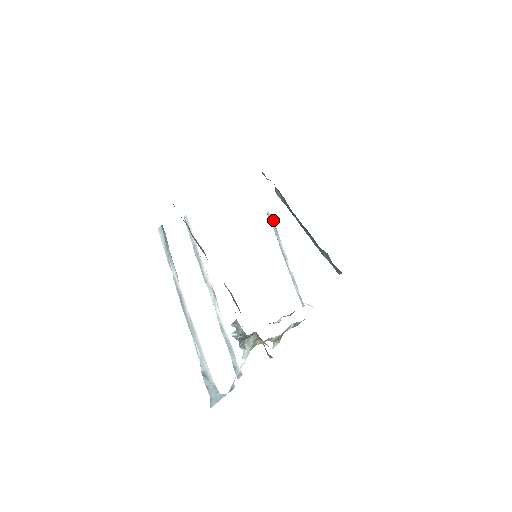
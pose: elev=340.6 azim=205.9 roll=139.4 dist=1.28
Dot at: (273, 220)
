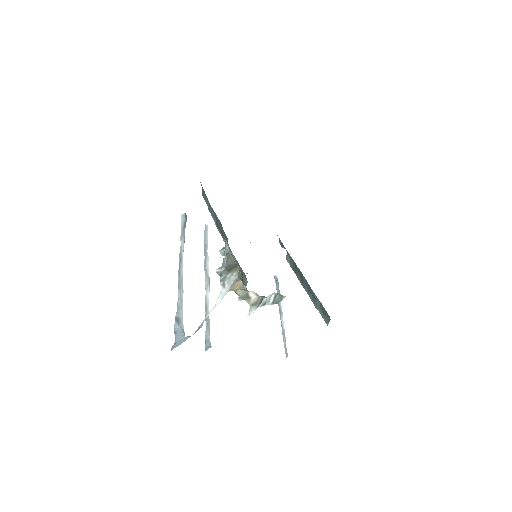
Dot at: (278, 283)
